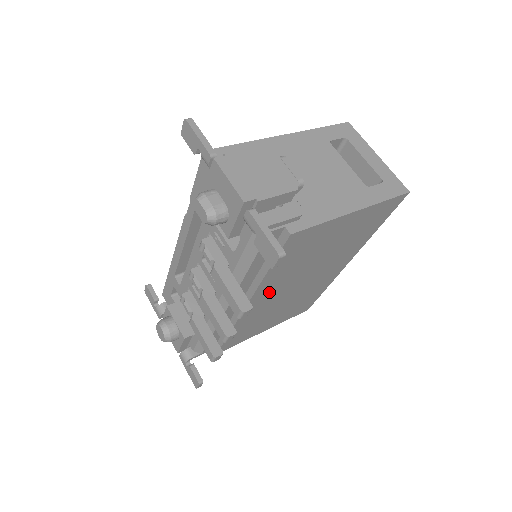
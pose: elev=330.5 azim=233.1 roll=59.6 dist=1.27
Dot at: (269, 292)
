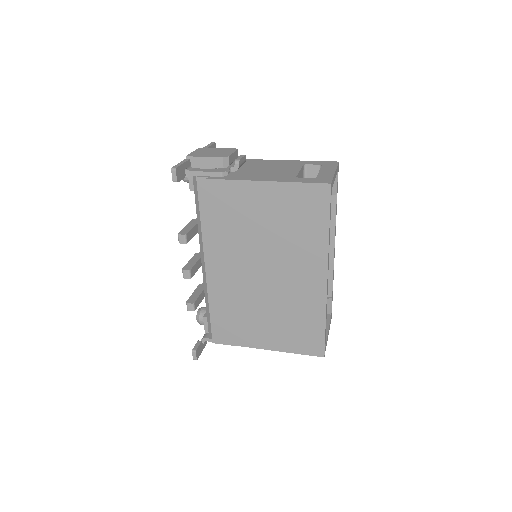
Dot at: (231, 261)
